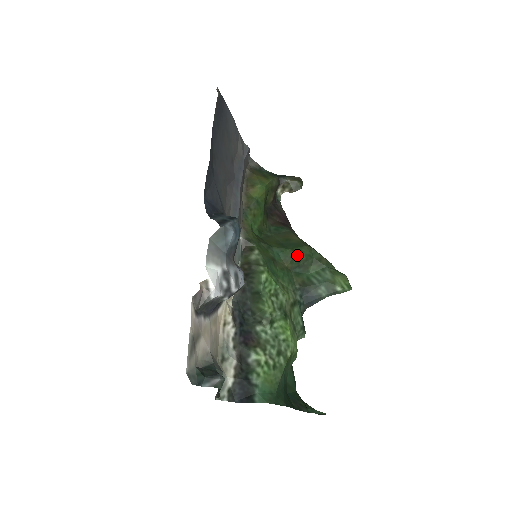
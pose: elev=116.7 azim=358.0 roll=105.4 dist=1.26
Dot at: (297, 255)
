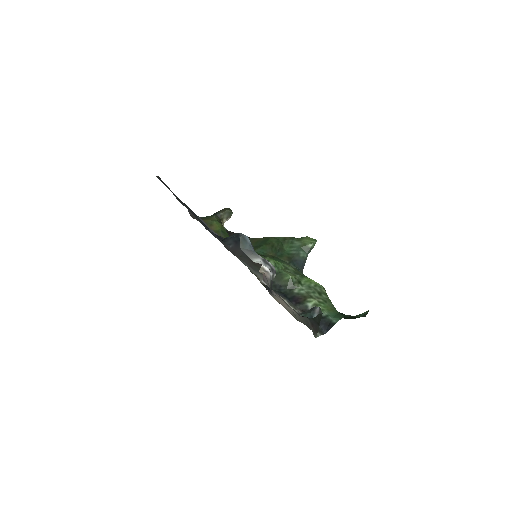
Dot at: (271, 245)
